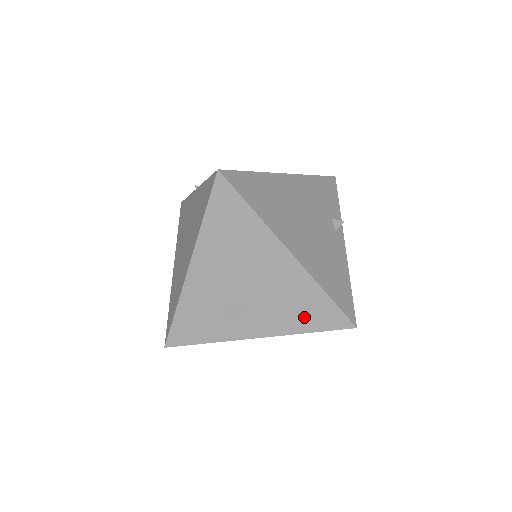
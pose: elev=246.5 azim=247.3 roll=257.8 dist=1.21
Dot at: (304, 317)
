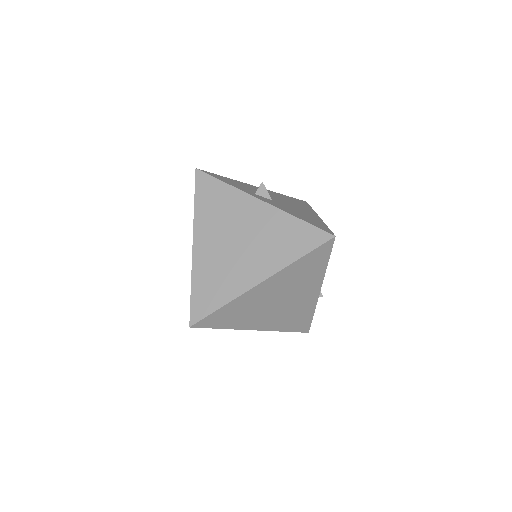
Dot at: (303, 218)
